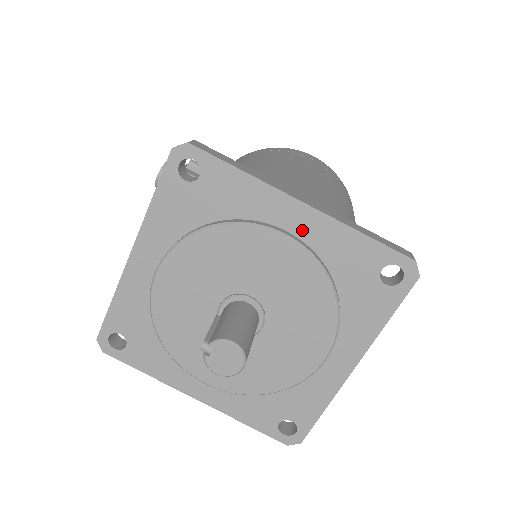
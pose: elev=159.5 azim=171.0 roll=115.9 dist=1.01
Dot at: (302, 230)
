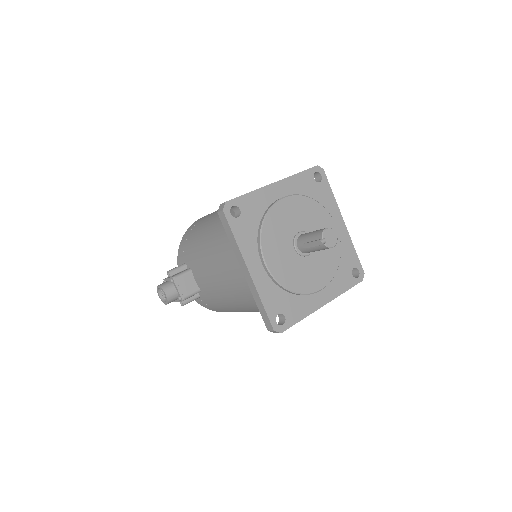
Dot at: (284, 192)
